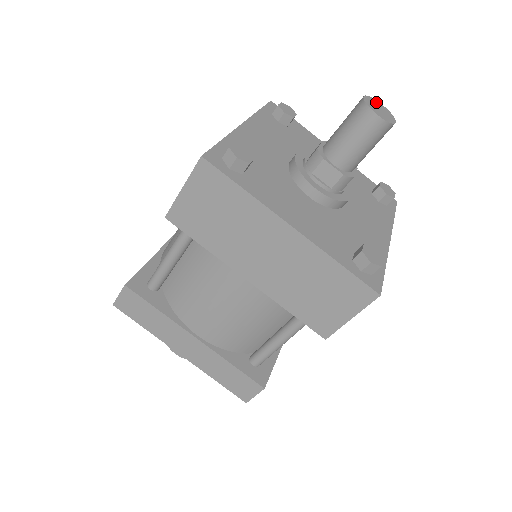
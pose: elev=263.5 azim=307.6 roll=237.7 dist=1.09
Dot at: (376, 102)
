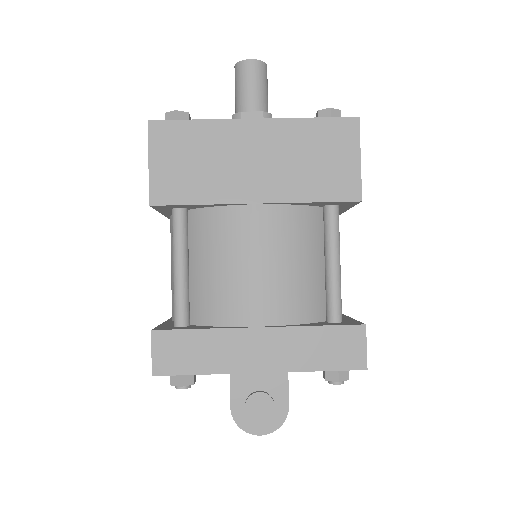
Dot at: occluded
